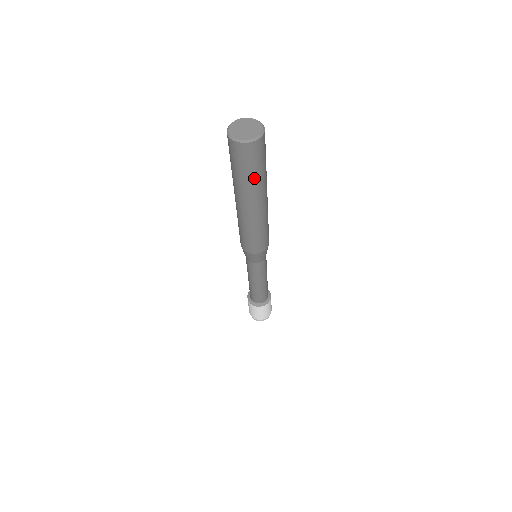
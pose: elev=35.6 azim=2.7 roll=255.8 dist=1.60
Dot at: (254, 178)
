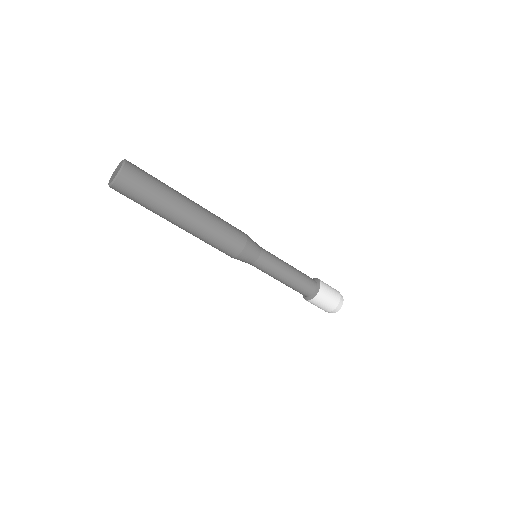
Dot at: (159, 190)
